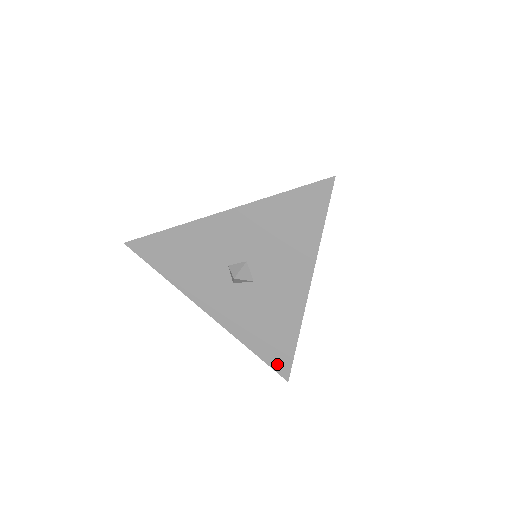
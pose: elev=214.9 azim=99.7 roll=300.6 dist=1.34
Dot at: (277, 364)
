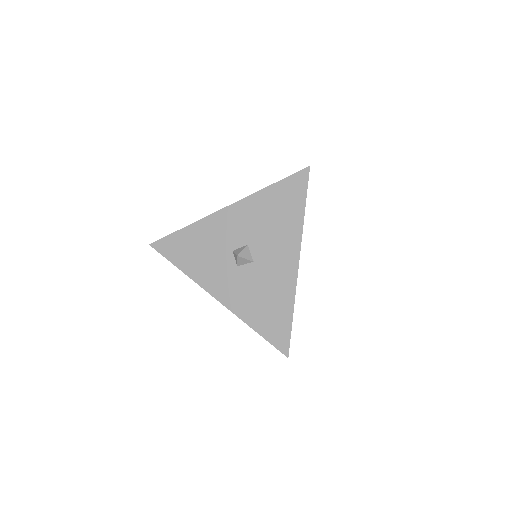
Dot at: (277, 340)
